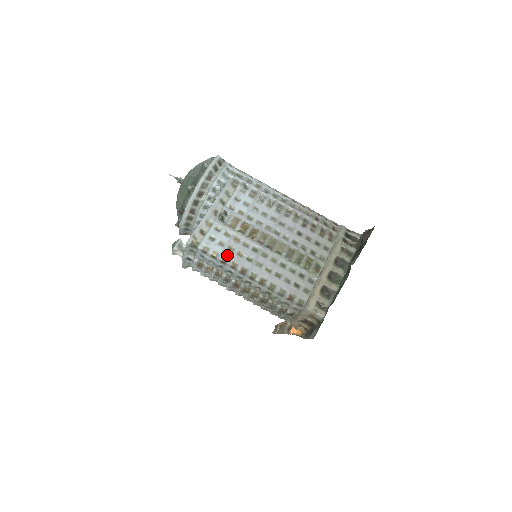
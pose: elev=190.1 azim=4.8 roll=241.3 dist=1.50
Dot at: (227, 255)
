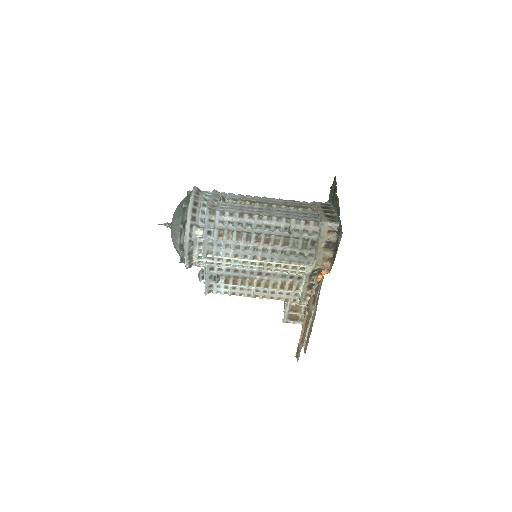
Dot at: (241, 211)
